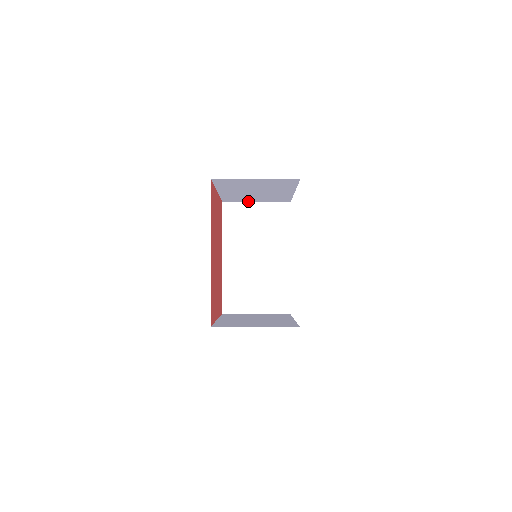
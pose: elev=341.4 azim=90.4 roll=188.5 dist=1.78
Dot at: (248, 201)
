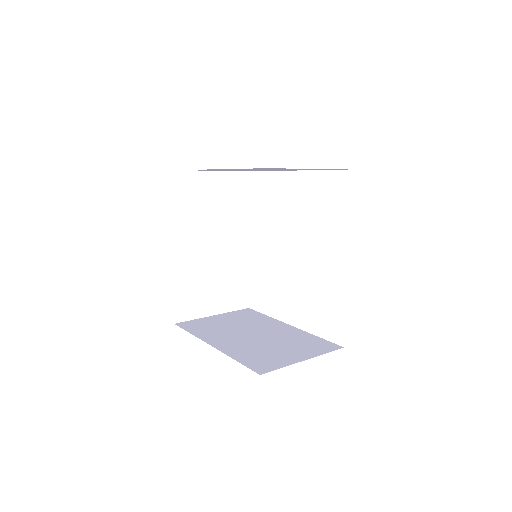
Dot at: (207, 170)
